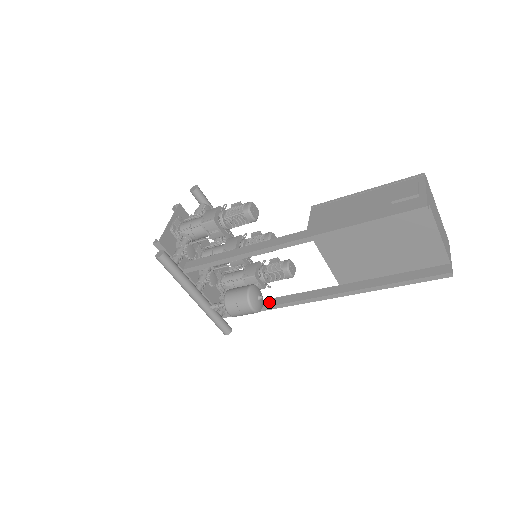
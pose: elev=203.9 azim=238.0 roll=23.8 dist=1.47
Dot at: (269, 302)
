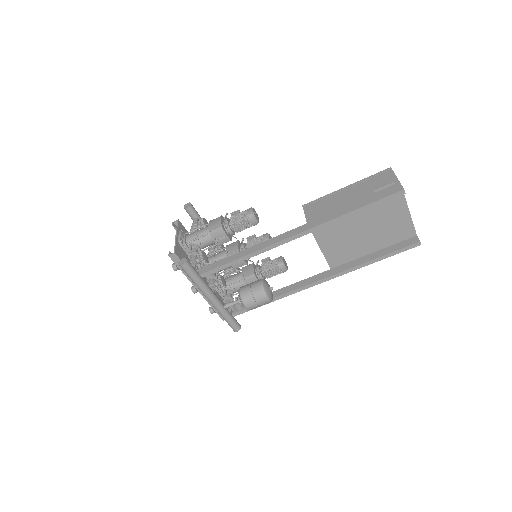
Dot at: occluded
